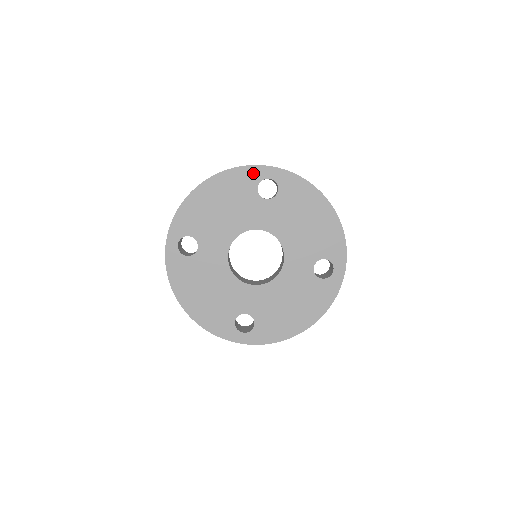
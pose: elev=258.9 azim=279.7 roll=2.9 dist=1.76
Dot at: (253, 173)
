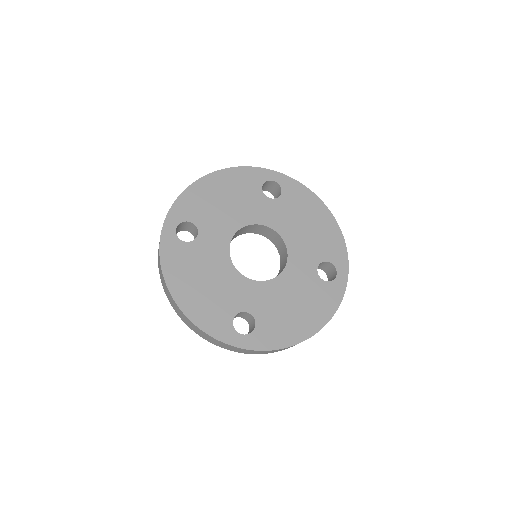
Dot at: (258, 174)
